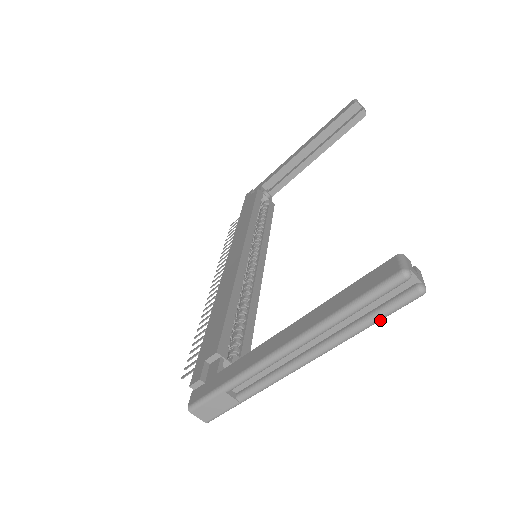
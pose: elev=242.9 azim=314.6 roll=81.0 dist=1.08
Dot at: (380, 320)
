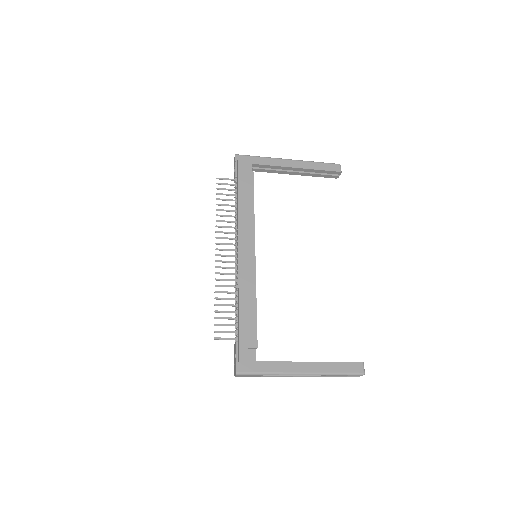
Dot at: (340, 376)
